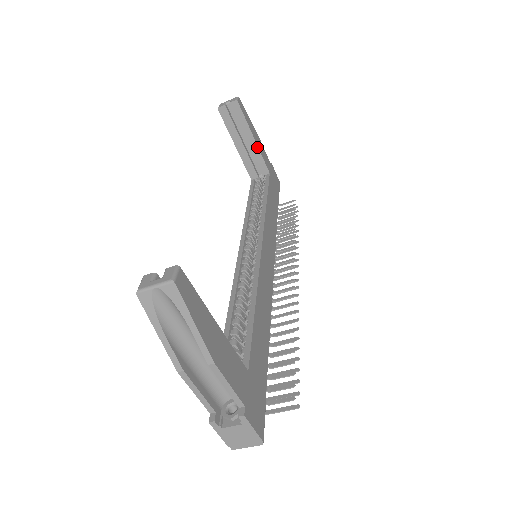
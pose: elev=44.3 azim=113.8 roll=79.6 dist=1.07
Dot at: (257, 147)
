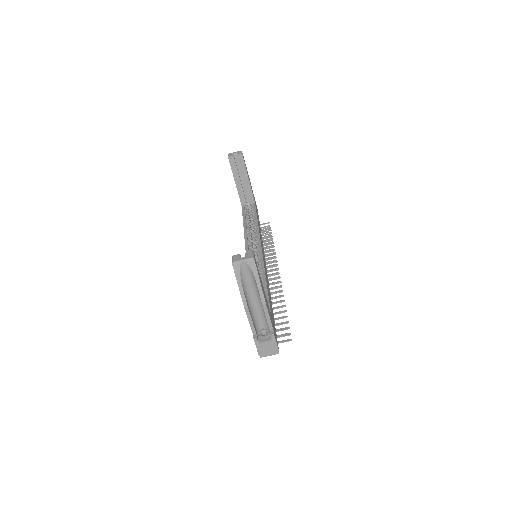
Dot at: (250, 185)
